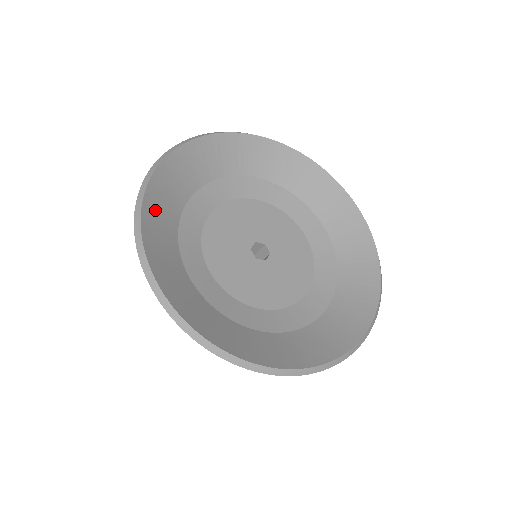
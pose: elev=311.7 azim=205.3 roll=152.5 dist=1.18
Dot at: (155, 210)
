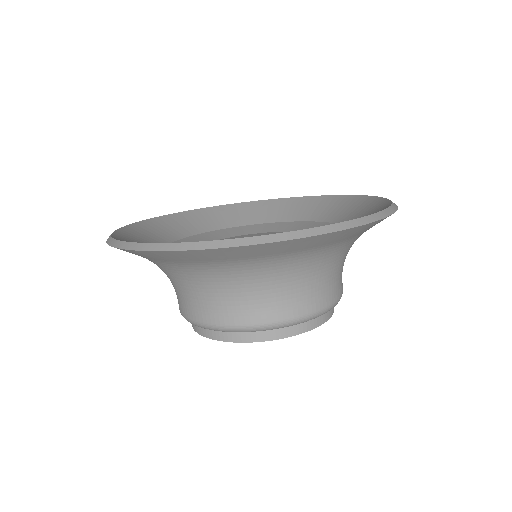
Dot at: (185, 219)
